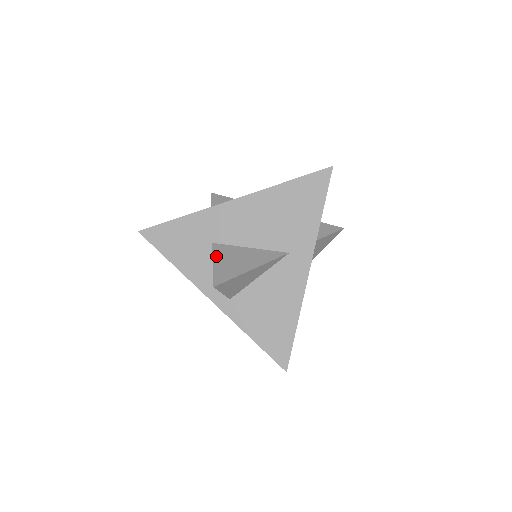
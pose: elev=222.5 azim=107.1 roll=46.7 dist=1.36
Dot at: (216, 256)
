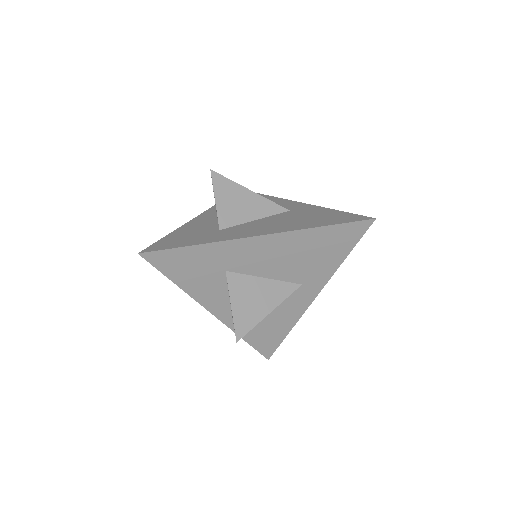
Dot at: (233, 294)
